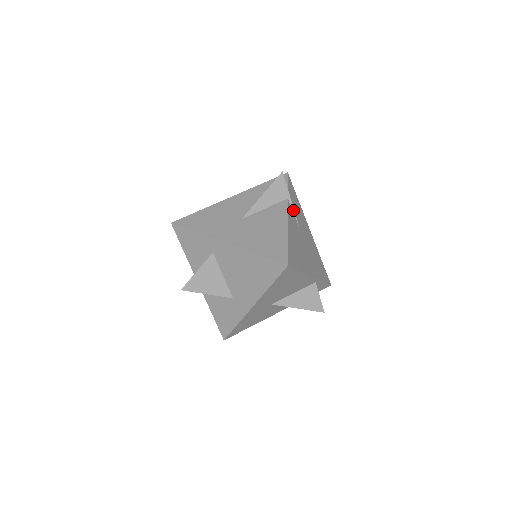
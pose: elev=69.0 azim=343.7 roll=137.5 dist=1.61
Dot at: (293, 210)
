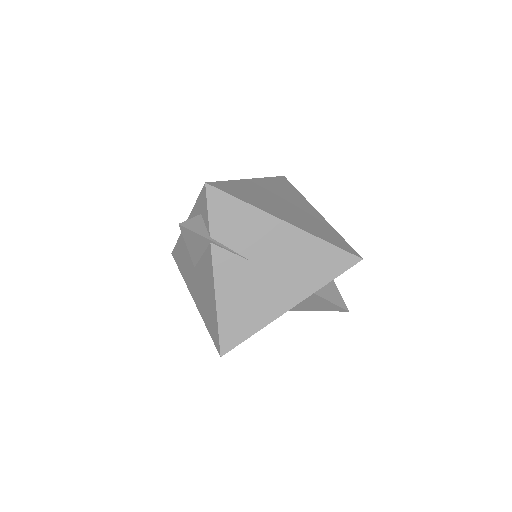
Dot at: (226, 249)
